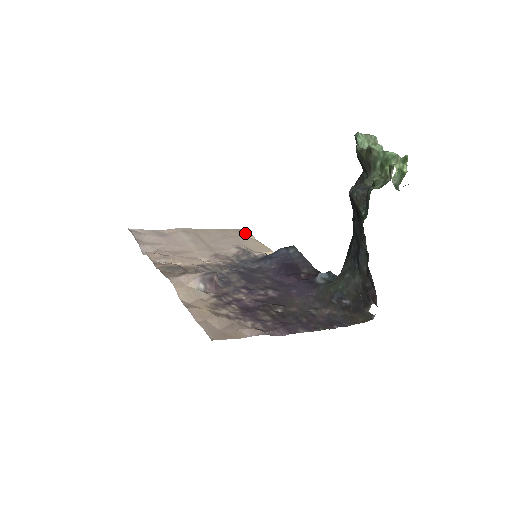
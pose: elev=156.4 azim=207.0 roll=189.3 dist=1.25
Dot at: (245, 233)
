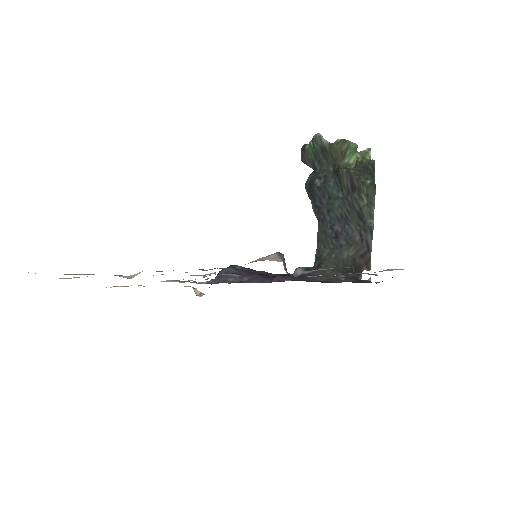
Dot at: (125, 286)
